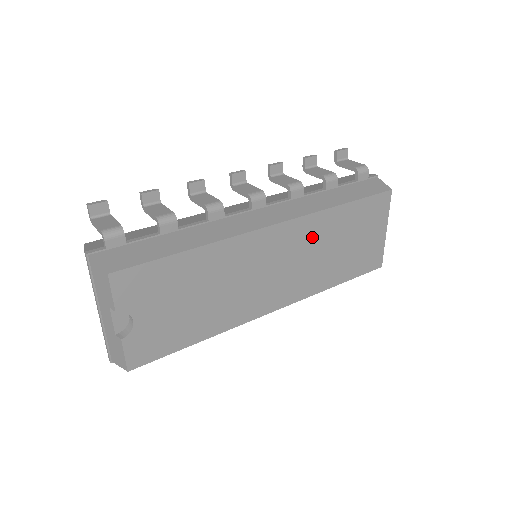
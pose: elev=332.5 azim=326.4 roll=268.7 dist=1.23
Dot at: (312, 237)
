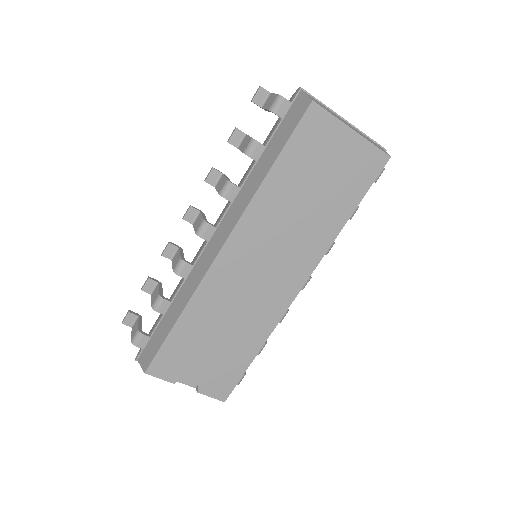
Dot at: (269, 220)
